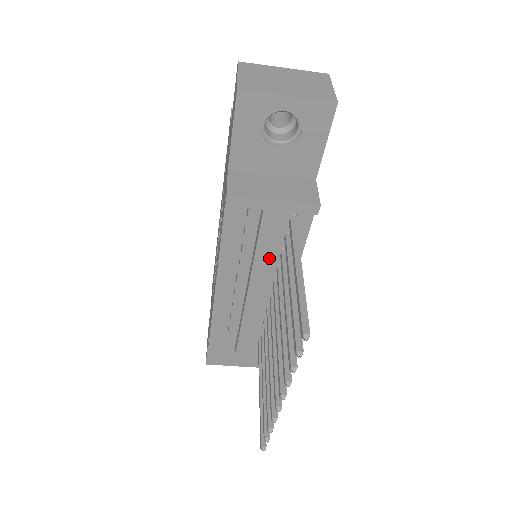
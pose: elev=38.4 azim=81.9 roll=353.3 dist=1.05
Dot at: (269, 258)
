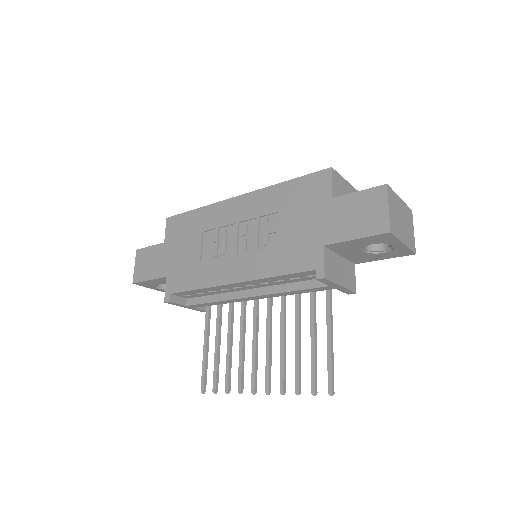
Dot at: (293, 294)
